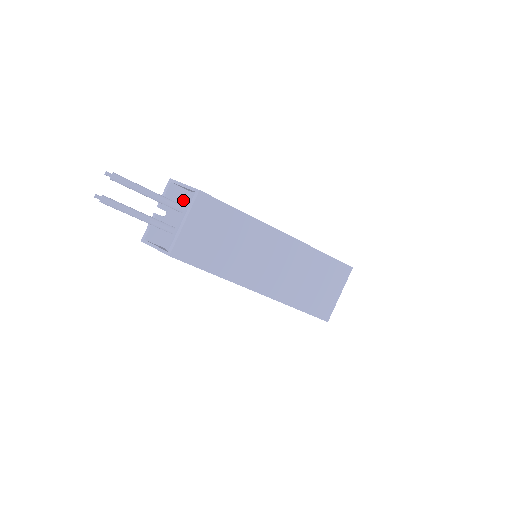
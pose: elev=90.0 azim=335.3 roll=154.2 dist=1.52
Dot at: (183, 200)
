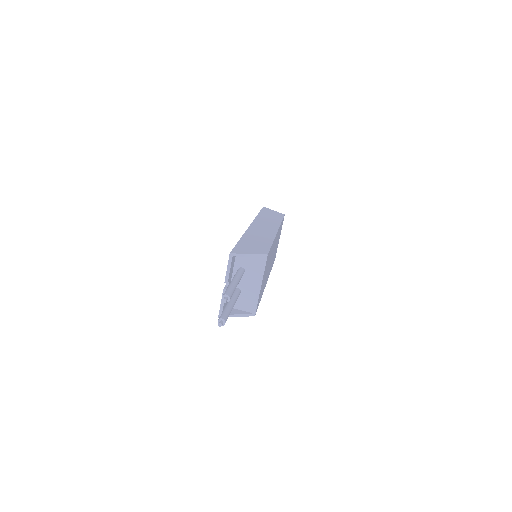
Dot at: (234, 261)
